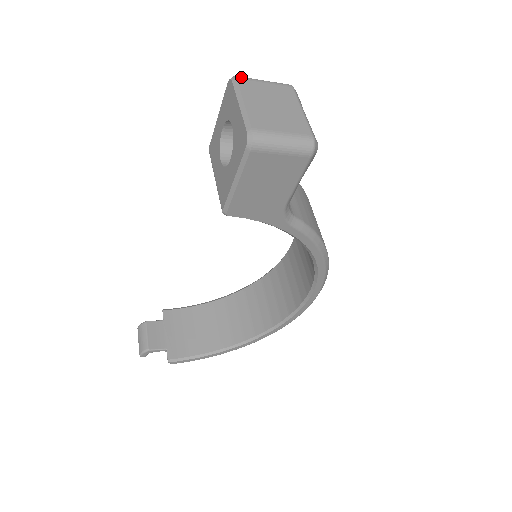
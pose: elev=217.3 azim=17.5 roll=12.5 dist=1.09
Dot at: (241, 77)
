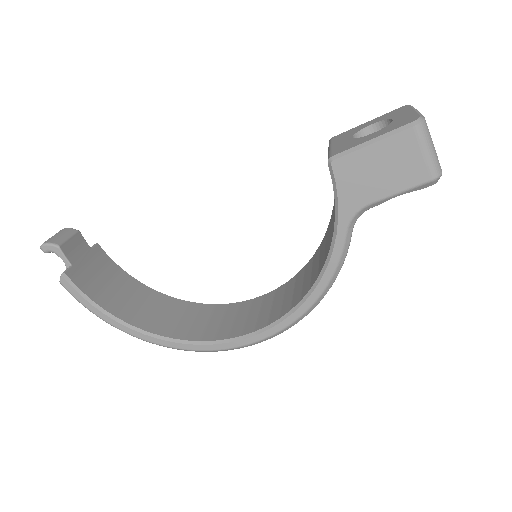
Dot at: occluded
